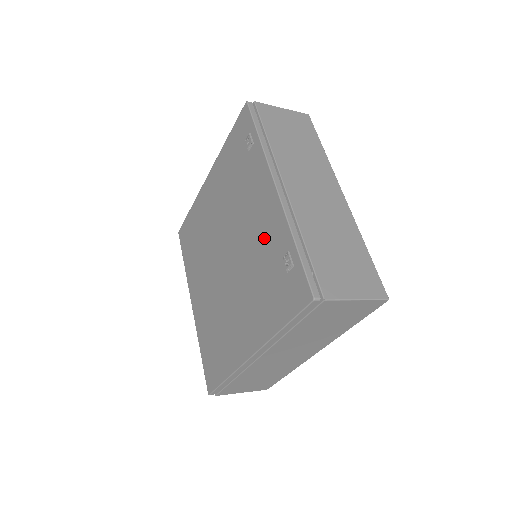
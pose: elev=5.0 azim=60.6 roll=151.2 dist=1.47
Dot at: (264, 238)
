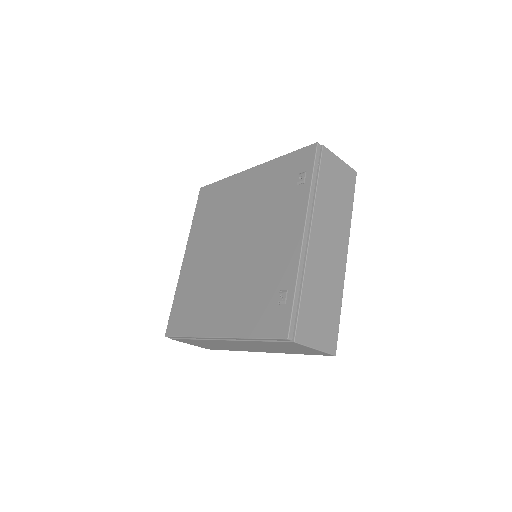
Dot at: (273, 263)
